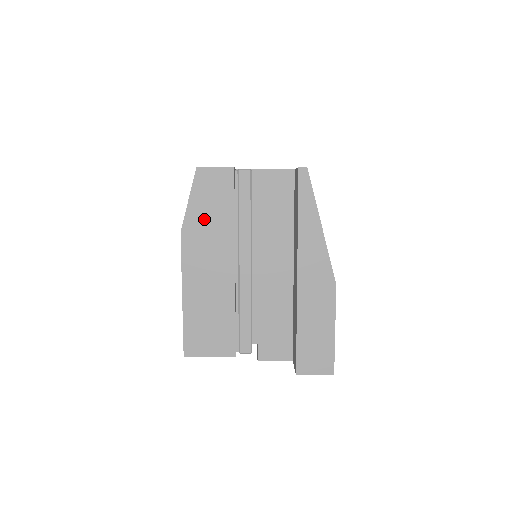
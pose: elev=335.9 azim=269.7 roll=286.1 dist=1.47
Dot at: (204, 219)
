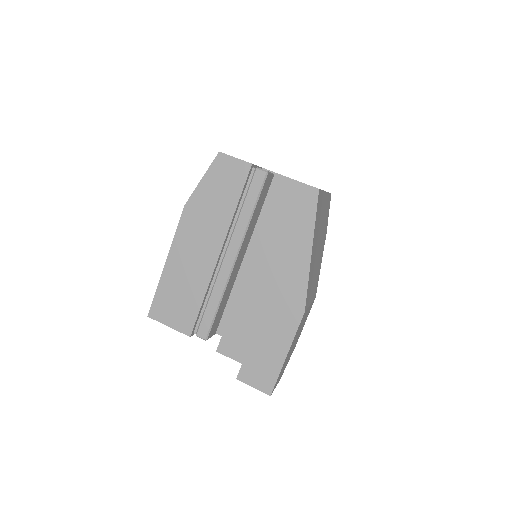
Dot at: (209, 201)
